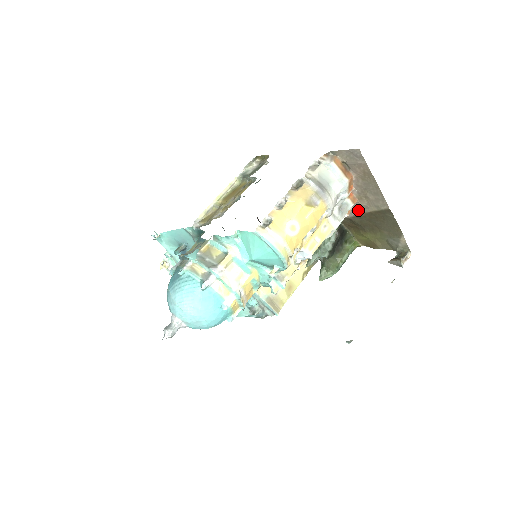
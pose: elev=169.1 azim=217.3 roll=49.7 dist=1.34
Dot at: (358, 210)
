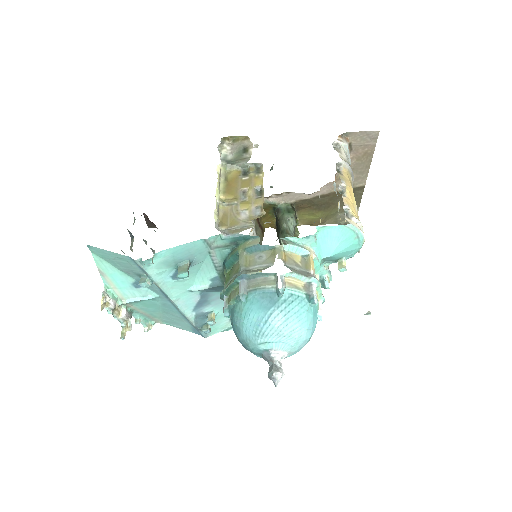
Dot at: (326, 190)
